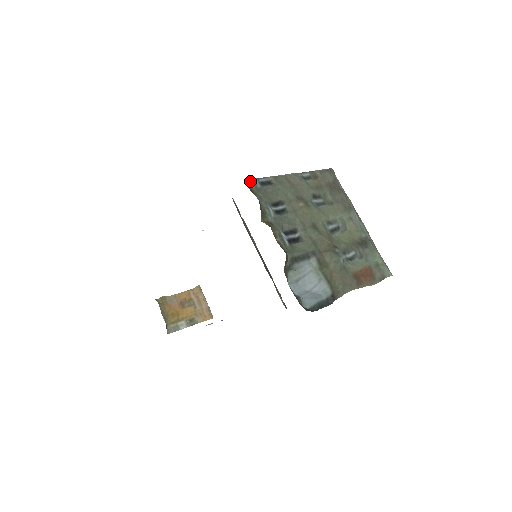
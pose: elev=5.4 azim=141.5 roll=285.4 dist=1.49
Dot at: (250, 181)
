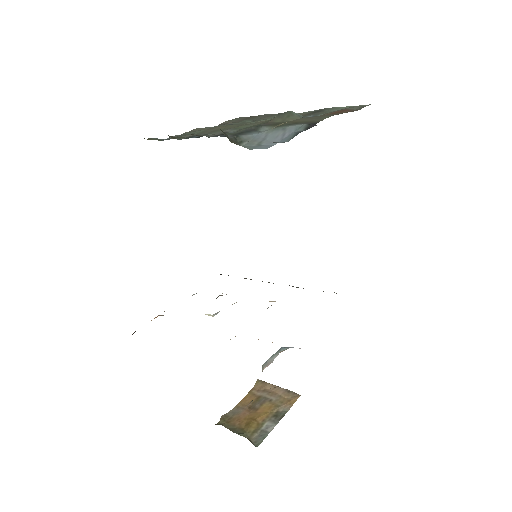
Dot at: occluded
